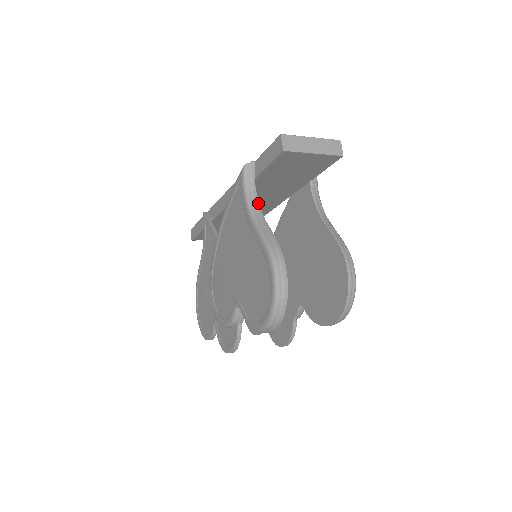
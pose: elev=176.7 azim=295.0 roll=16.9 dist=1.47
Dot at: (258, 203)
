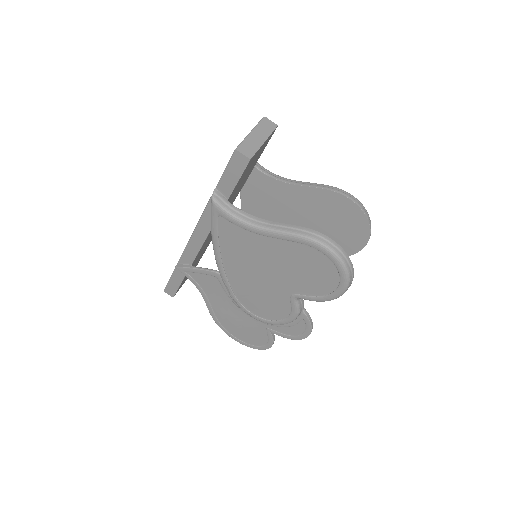
Dot at: (250, 215)
